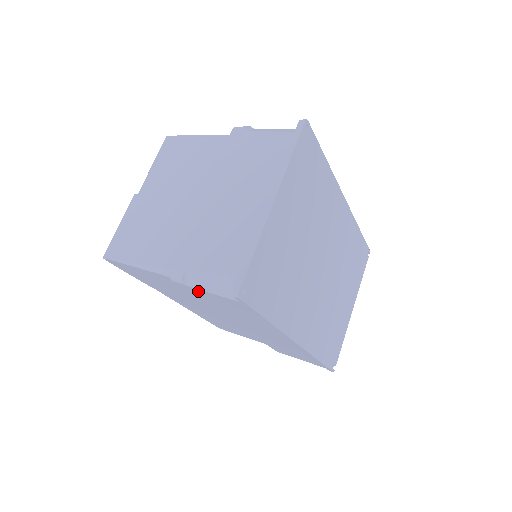
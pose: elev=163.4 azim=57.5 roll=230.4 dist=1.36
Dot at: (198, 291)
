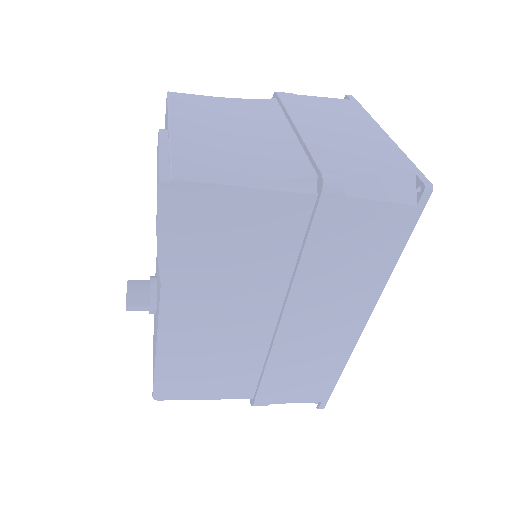
Dot at: (350, 207)
